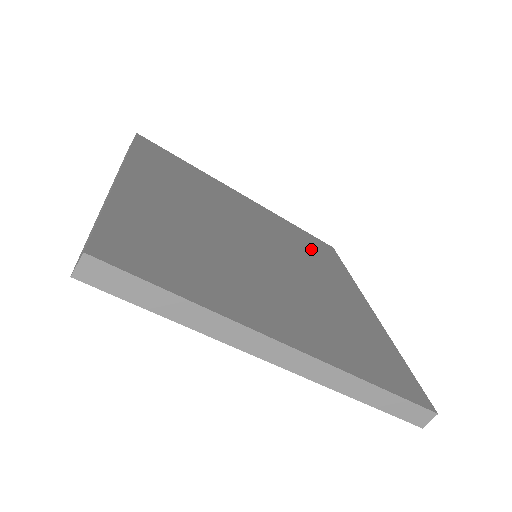
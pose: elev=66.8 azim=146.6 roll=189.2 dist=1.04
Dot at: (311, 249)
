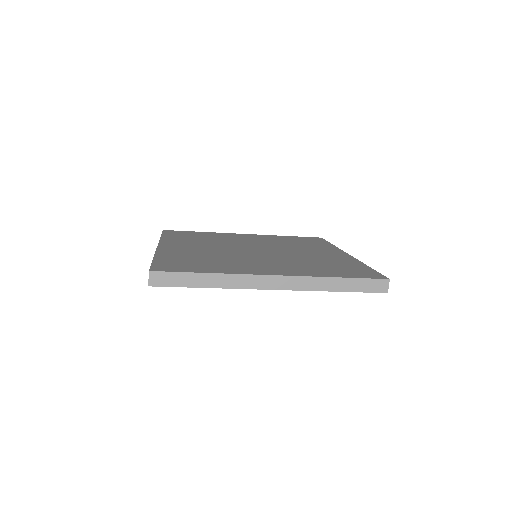
Dot at: (299, 242)
